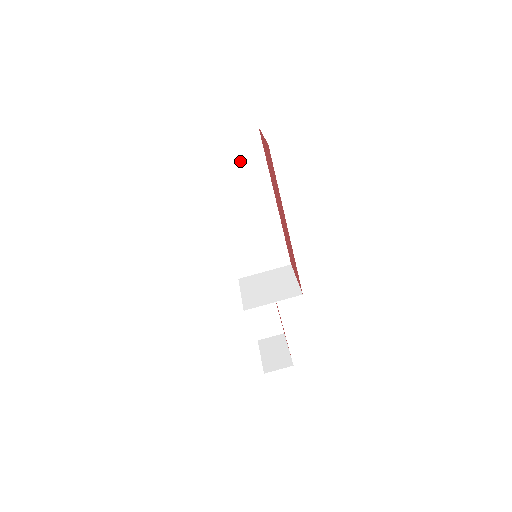
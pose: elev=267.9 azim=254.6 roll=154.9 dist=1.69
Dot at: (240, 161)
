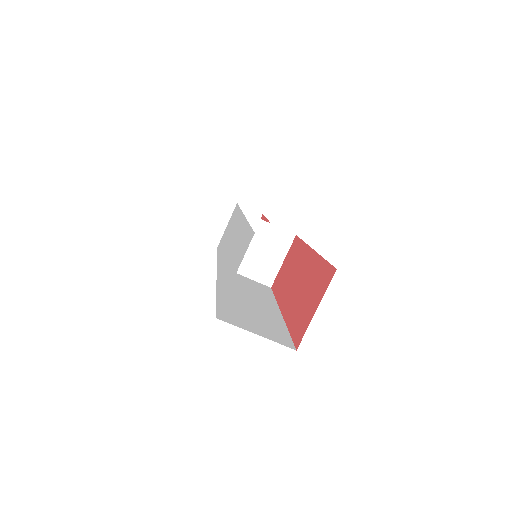
Dot at: occluded
